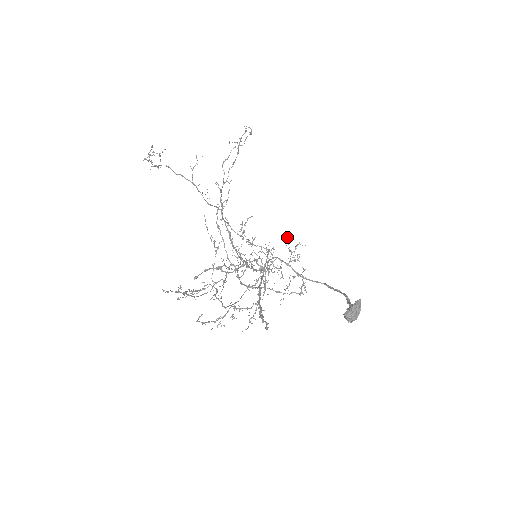
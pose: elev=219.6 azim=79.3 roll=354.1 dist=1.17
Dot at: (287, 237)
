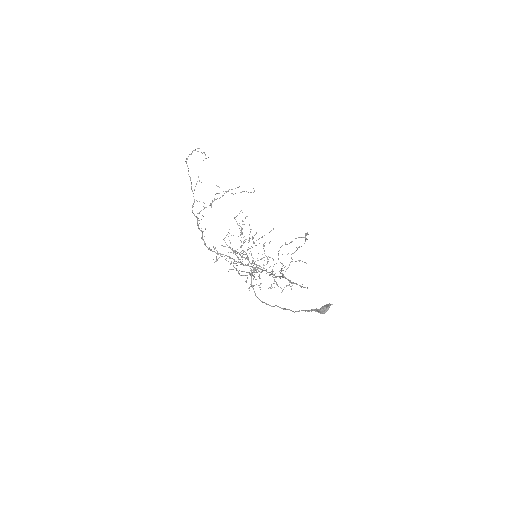
Dot at: occluded
